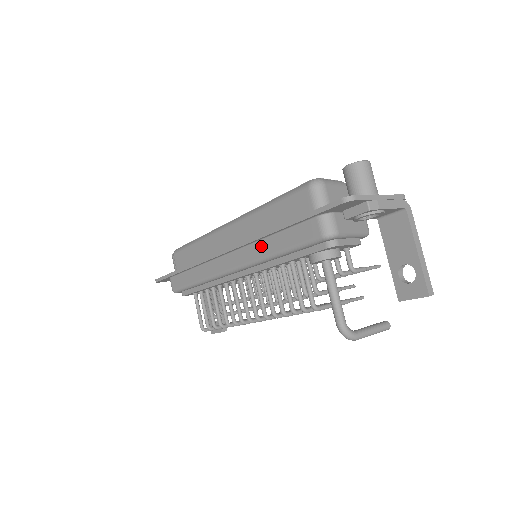
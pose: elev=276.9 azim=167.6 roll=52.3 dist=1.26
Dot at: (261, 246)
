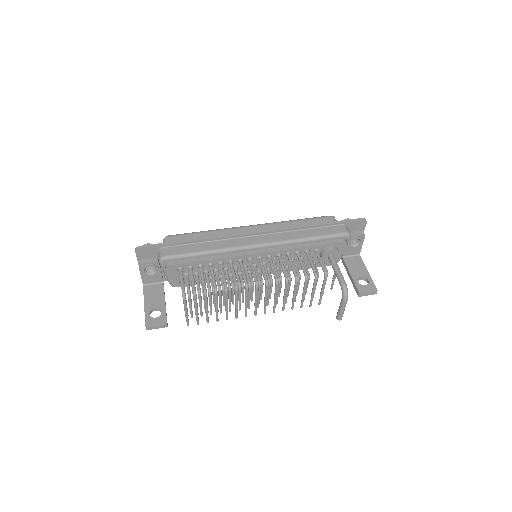
Dot at: (295, 233)
